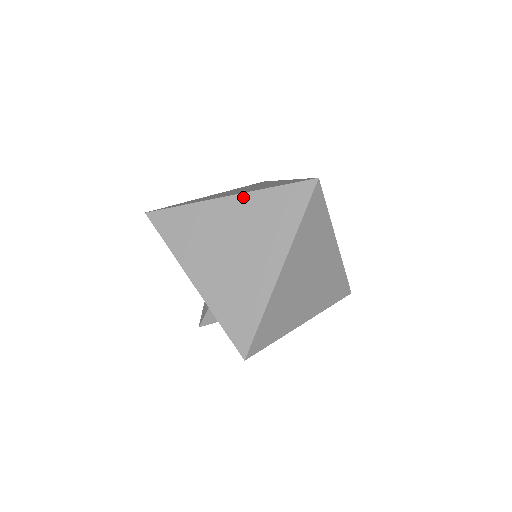
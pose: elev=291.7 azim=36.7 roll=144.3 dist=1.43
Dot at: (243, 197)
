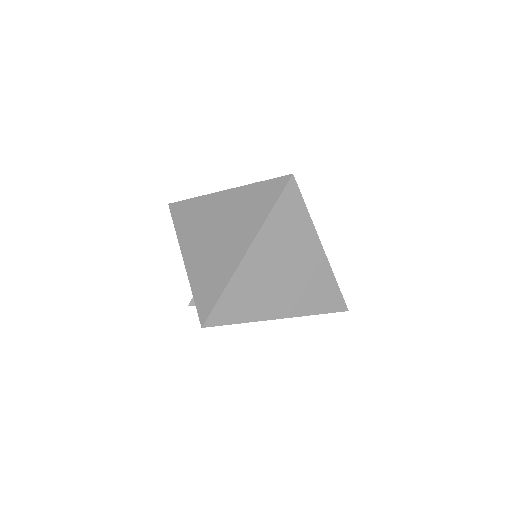
Dot at: (235, 191)
